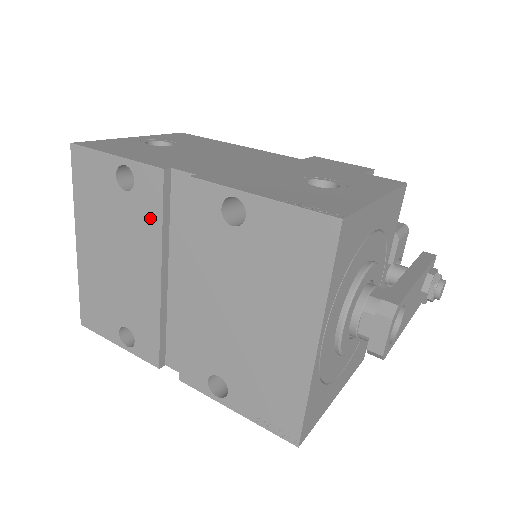
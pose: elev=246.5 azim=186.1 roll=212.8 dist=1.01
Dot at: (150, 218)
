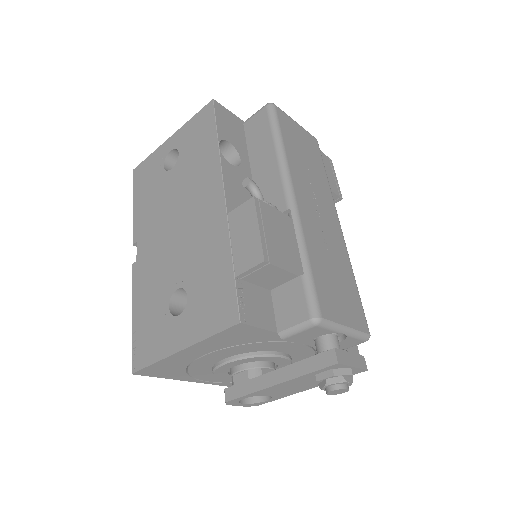
Dot at: occluded
